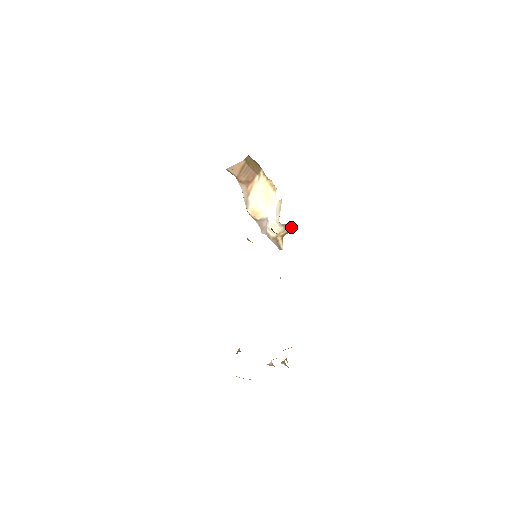
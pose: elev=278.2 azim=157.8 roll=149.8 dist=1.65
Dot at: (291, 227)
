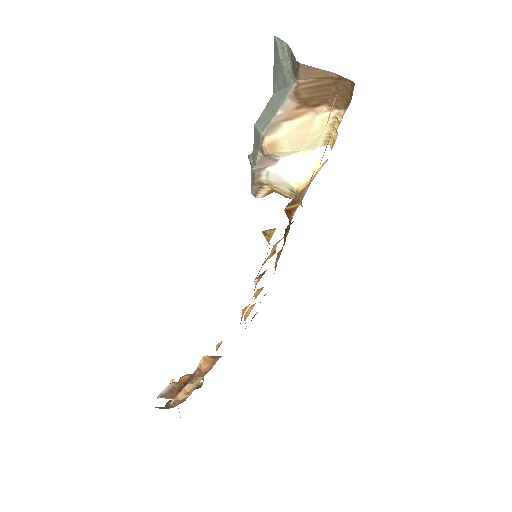
Dot at: occluded
